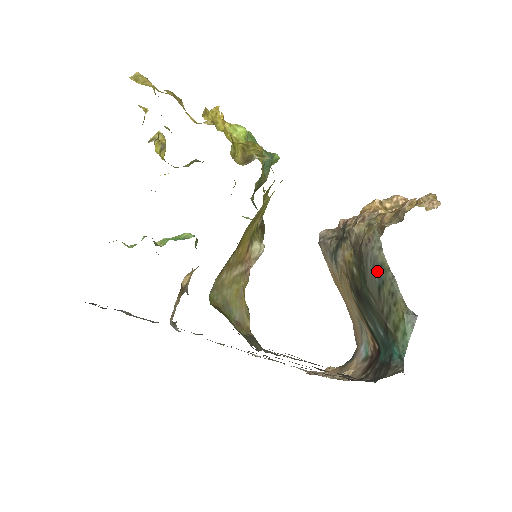
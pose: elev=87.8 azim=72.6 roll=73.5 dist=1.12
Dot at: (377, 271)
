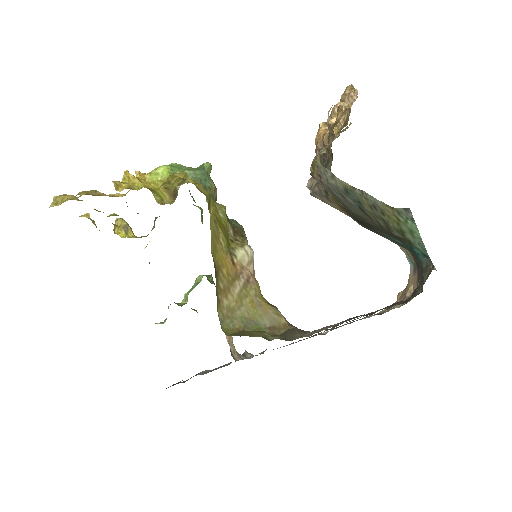
Dot at: (347, 197)
